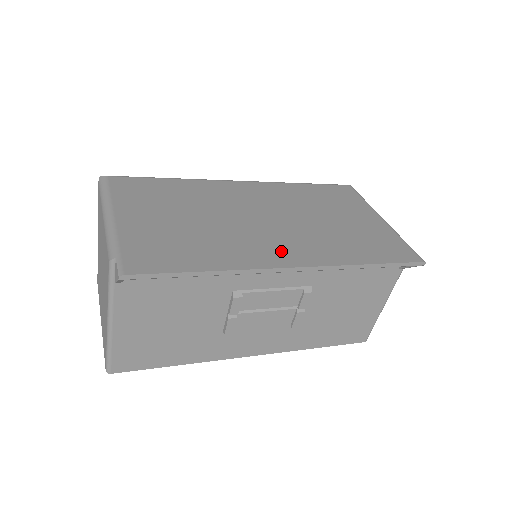
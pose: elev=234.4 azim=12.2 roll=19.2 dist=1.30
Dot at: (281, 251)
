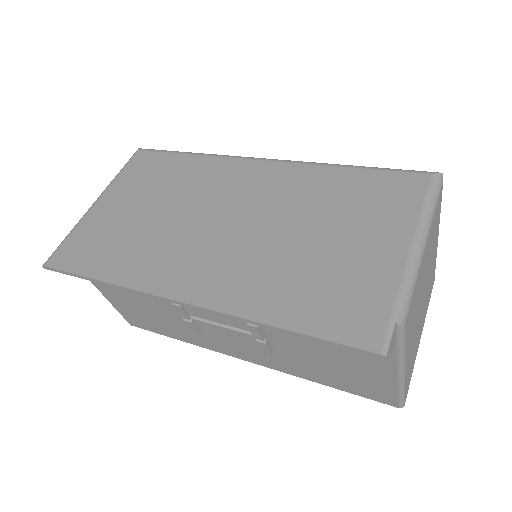
Dot at: (190, 274)
